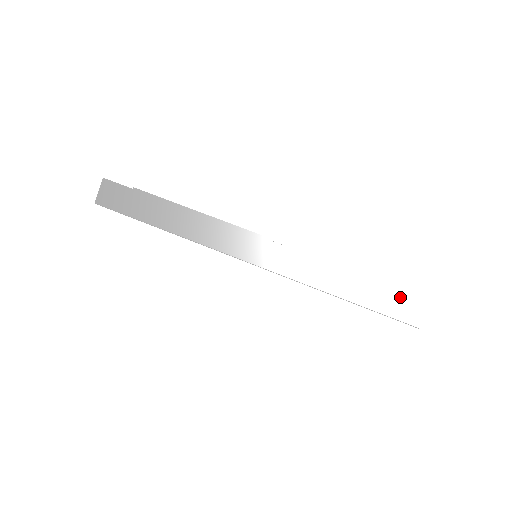
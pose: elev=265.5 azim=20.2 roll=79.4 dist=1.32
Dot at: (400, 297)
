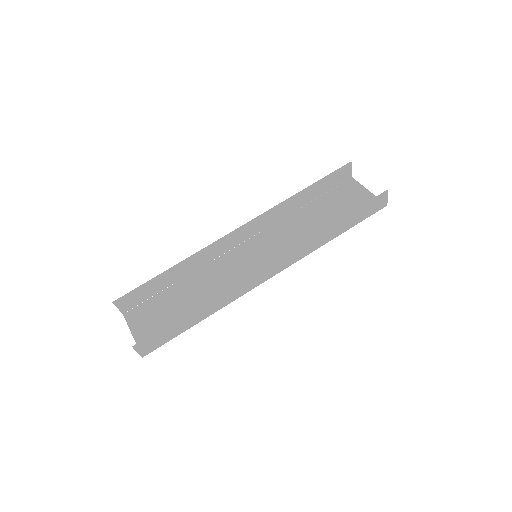
Dot at: (369, 205)
